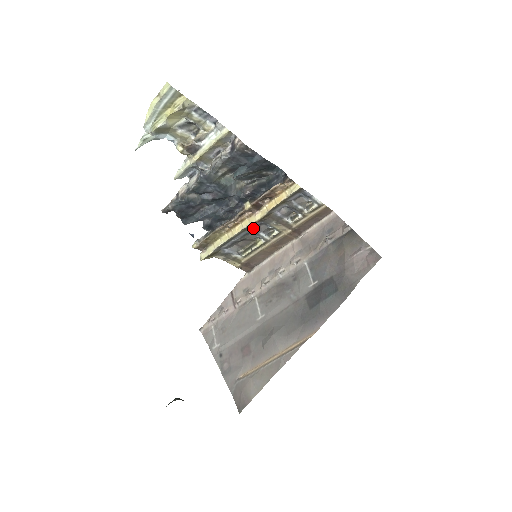
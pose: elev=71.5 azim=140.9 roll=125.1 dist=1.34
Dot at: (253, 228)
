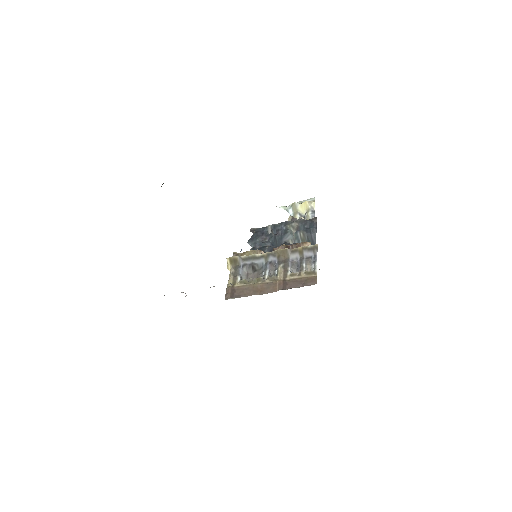
Dot at: (269, 262)
